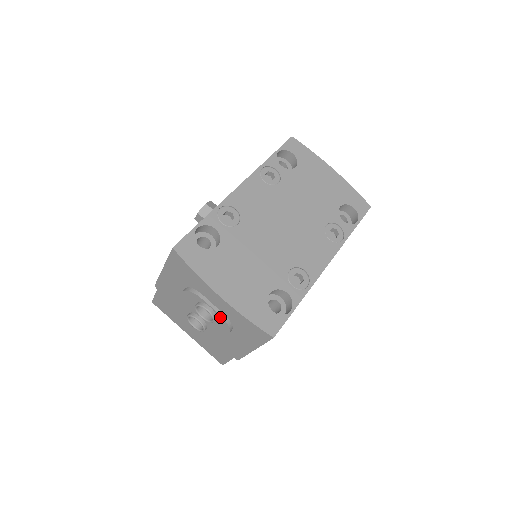
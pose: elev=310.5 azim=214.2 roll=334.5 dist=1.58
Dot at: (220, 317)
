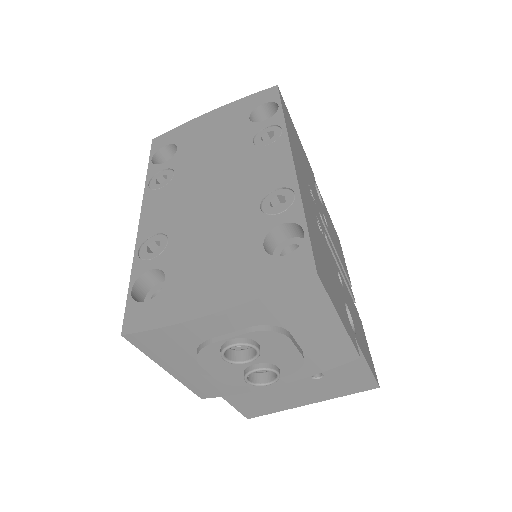
Dot at: (253, 335)
